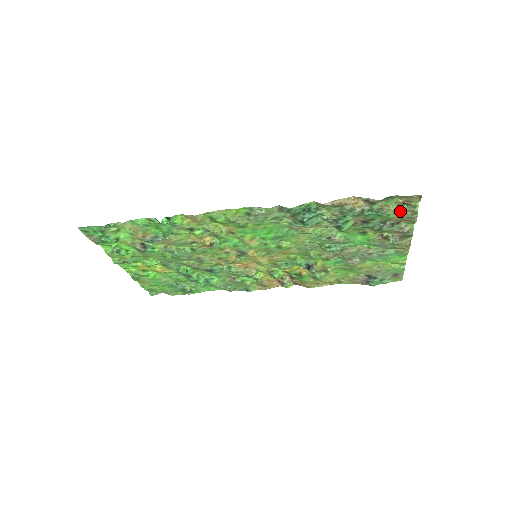
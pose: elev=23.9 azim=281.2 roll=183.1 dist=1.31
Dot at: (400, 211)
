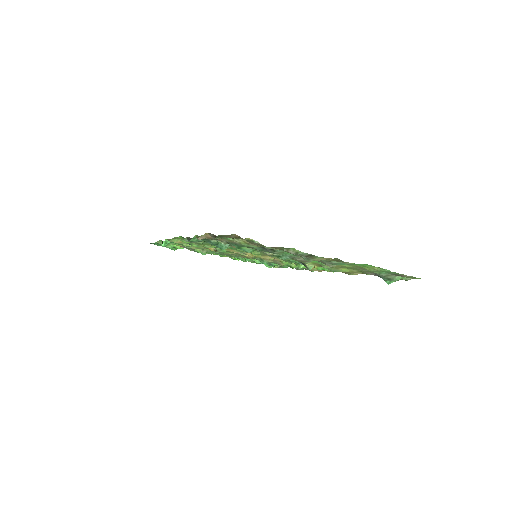
Dot at: (251, 243)
